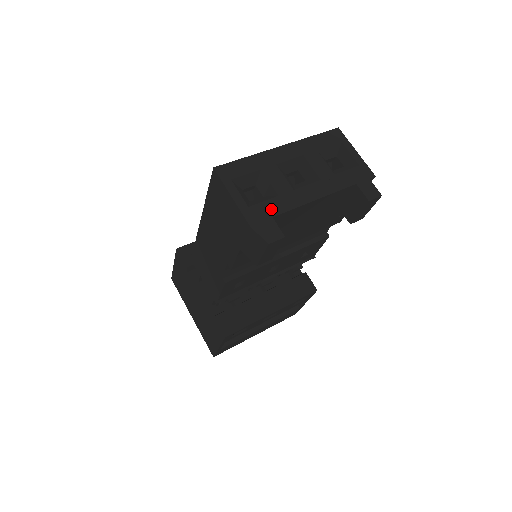
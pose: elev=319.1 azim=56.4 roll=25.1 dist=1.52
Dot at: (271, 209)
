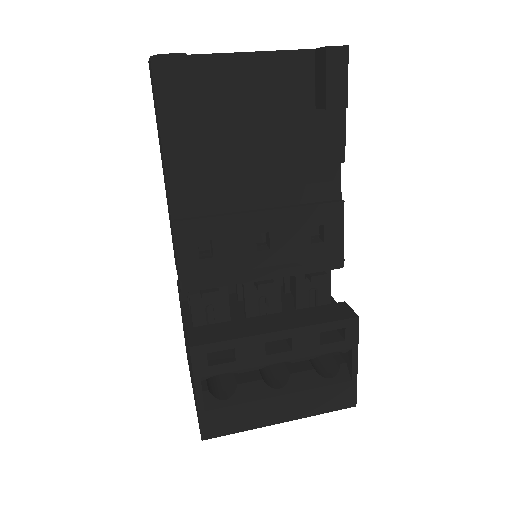
Dot at: (187, 55)
